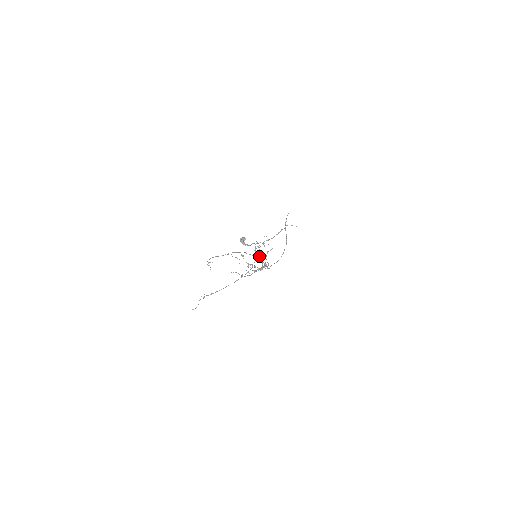
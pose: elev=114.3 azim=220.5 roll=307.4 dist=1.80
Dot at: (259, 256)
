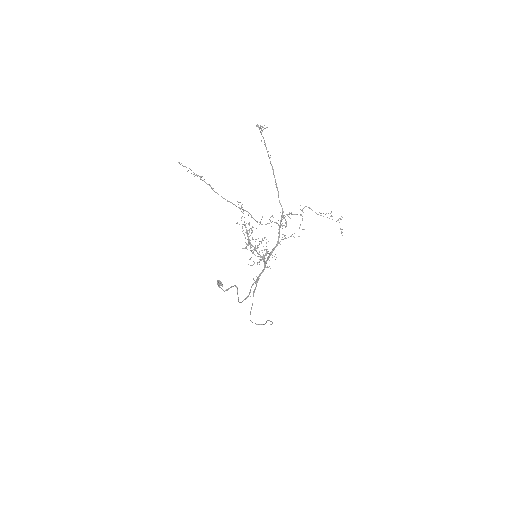
Dot at: occluded
